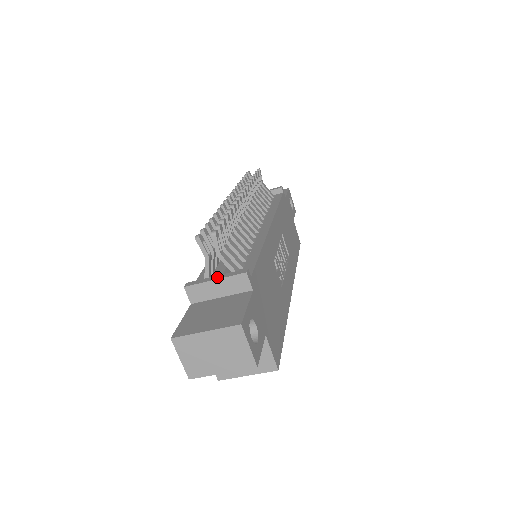
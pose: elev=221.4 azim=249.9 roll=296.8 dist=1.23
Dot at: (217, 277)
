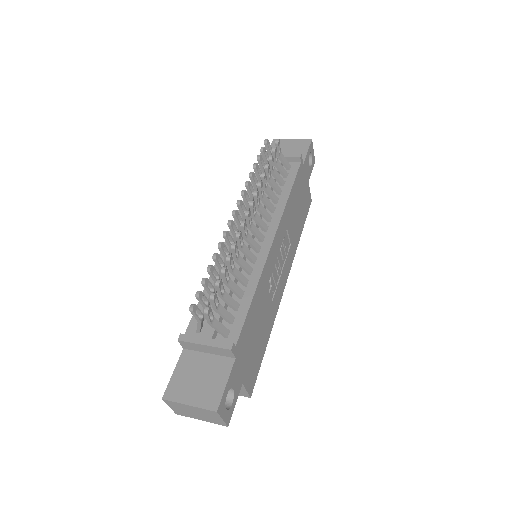
Dot at: (206, 342)
